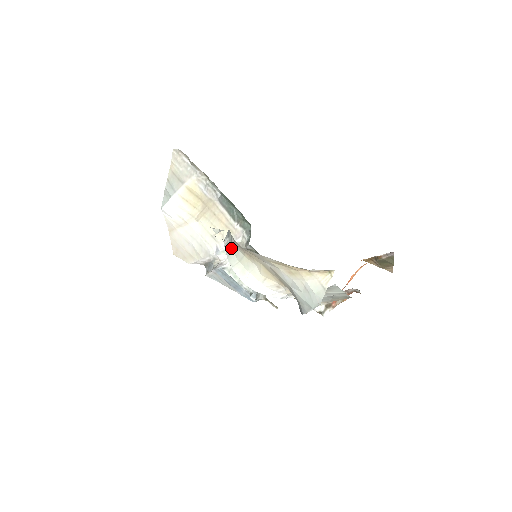
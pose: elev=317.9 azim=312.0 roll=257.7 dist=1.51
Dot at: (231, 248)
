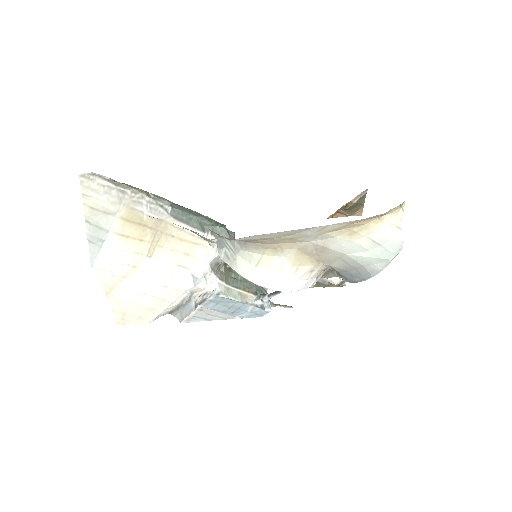
Dot at: (236, 256)
